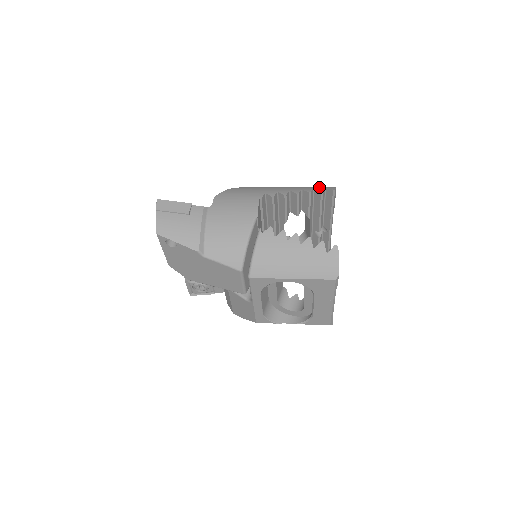
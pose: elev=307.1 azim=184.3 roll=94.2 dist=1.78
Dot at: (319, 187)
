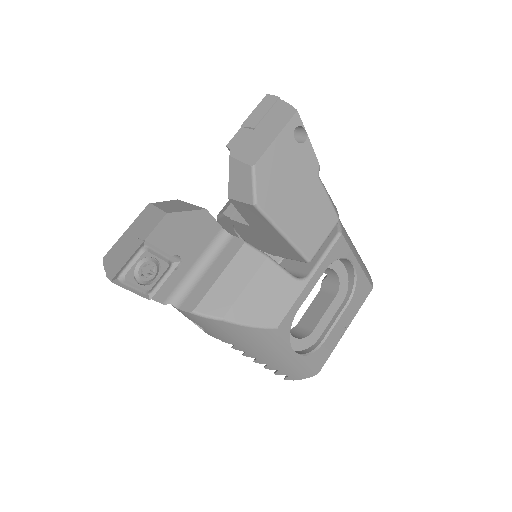
Dot at: occluded
